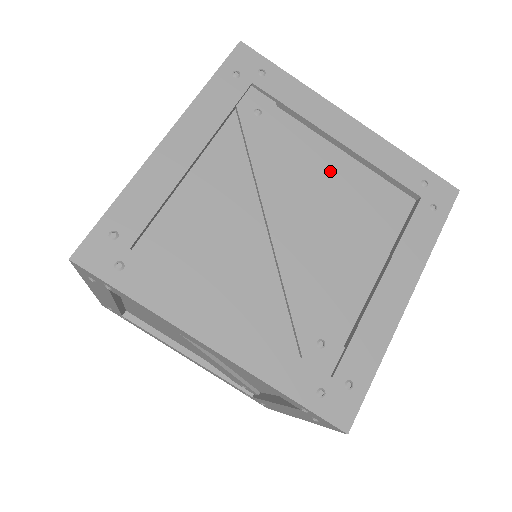
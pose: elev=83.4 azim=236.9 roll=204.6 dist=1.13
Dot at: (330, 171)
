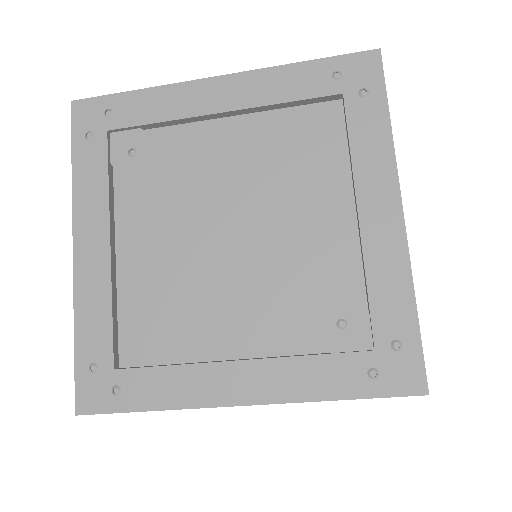
Dot at: occluded
